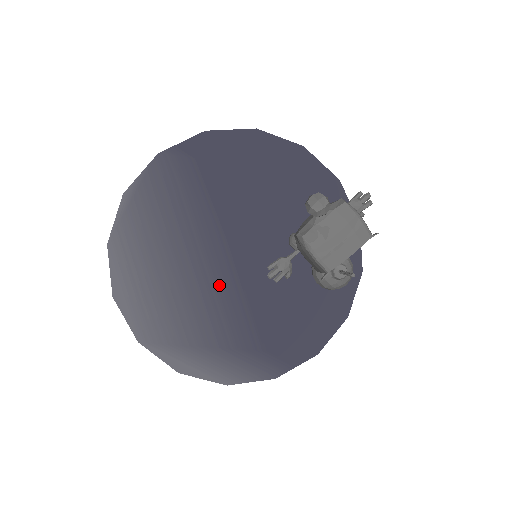
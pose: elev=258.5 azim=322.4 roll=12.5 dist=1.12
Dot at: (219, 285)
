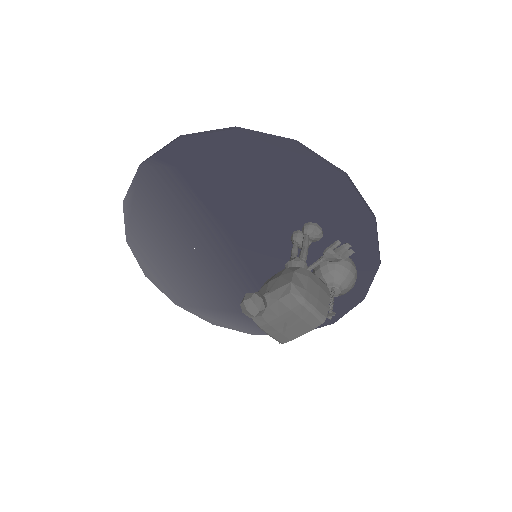
Dot at: (230, 271)
